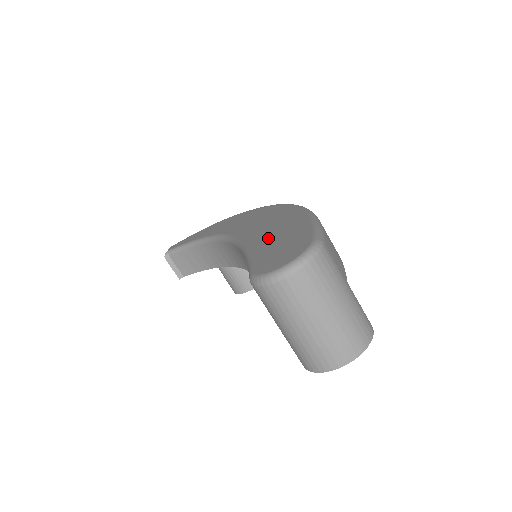
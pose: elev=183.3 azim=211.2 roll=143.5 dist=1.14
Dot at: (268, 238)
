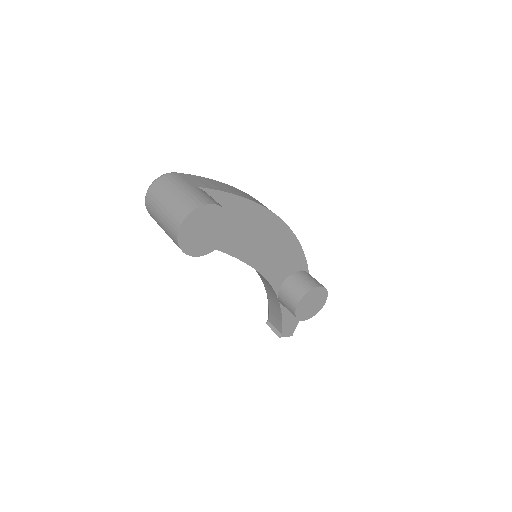
Dot at: occluded
